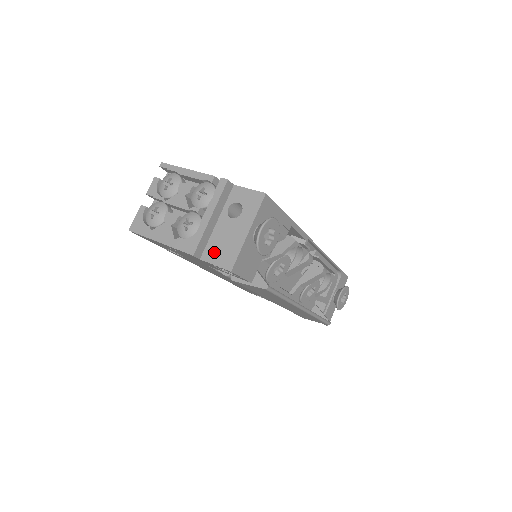
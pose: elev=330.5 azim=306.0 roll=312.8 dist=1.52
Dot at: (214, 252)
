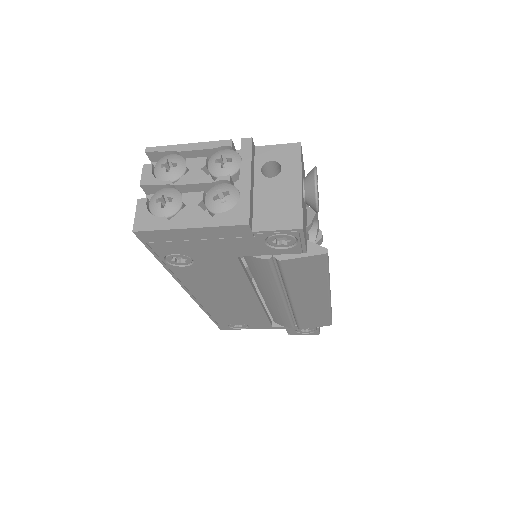
Dot at: (268, 217)
